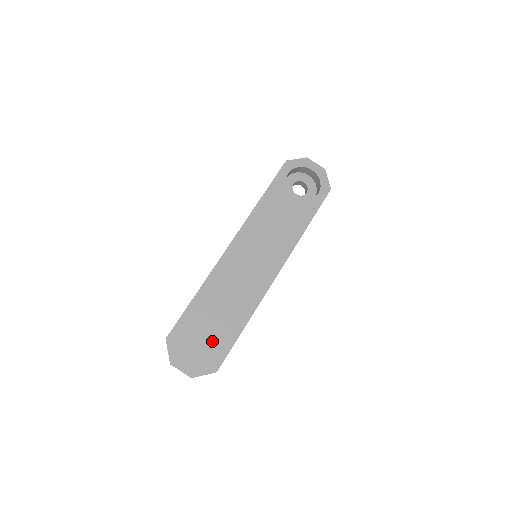
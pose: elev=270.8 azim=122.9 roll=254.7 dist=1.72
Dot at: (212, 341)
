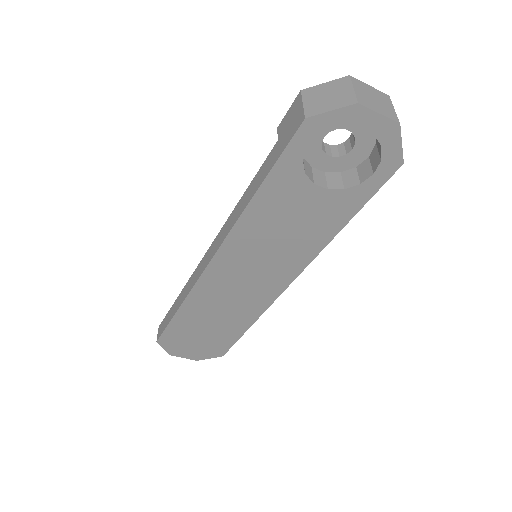
Dot at: (211, 340)
